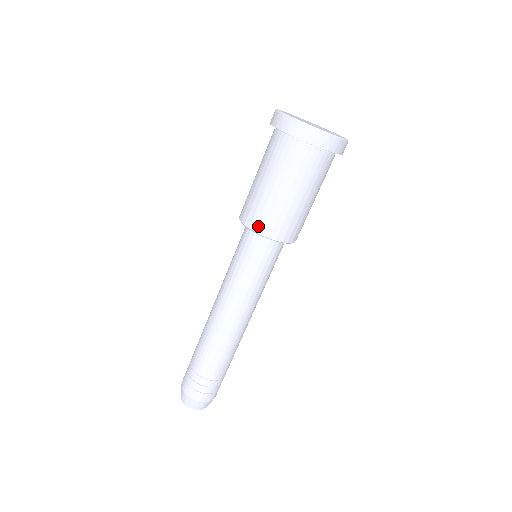
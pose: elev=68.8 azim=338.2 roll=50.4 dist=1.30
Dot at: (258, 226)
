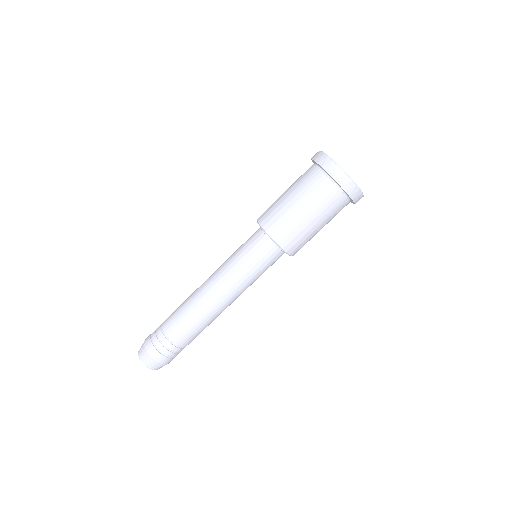
Dot at: (262, 218)
